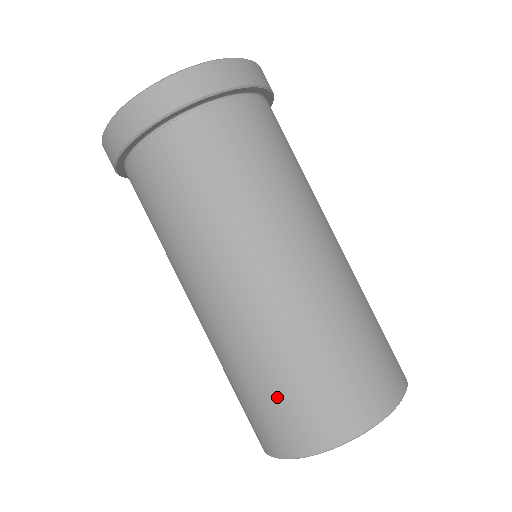
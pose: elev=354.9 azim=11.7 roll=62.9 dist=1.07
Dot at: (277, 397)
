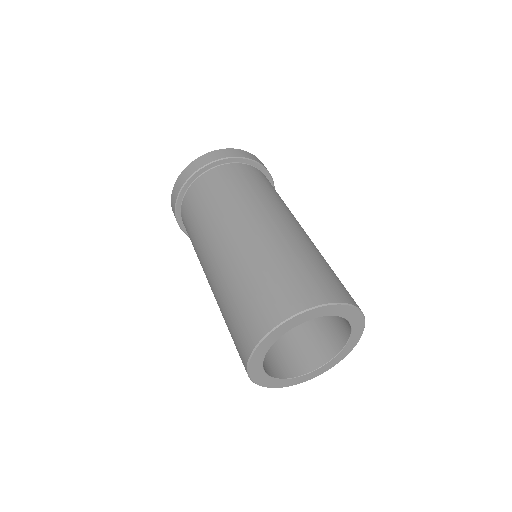
Dot at: (242, 305)
